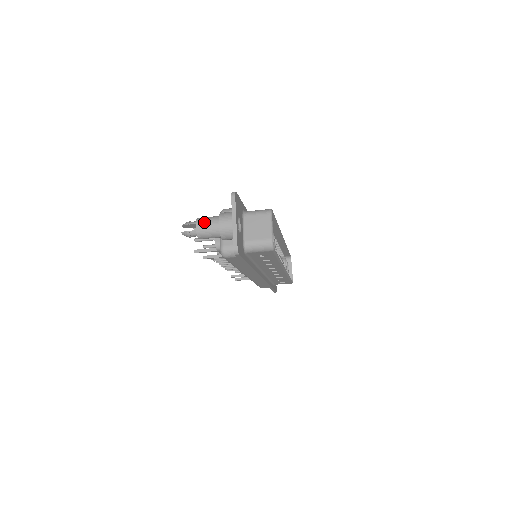
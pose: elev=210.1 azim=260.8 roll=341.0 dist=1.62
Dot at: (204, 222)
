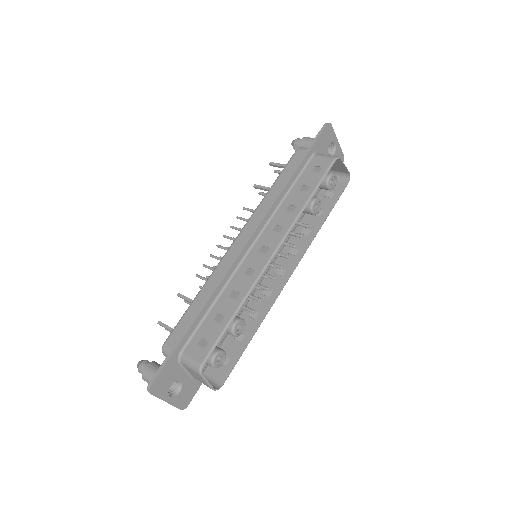
Dot at: occluded
